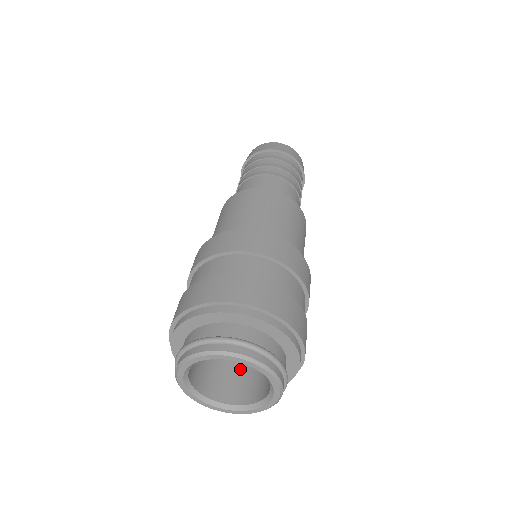
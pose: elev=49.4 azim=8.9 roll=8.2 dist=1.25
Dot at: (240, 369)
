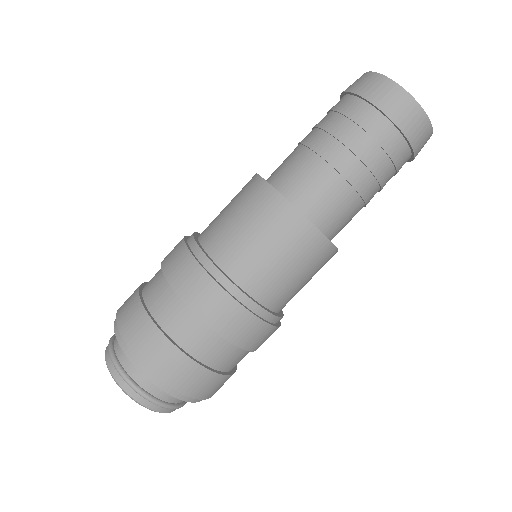
Dot at: occluded
